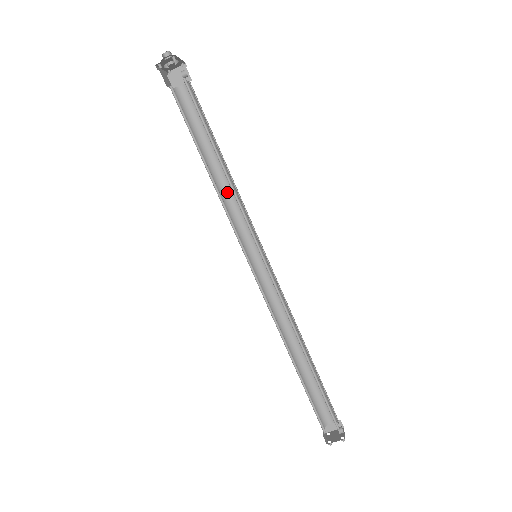
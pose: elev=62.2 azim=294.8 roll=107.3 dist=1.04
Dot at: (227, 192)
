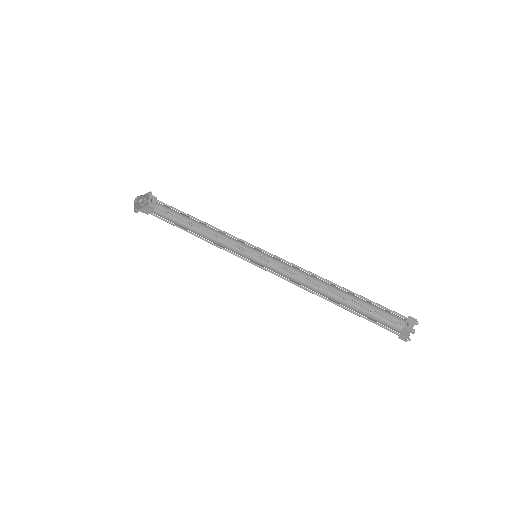
Dot at: (217, 234)
